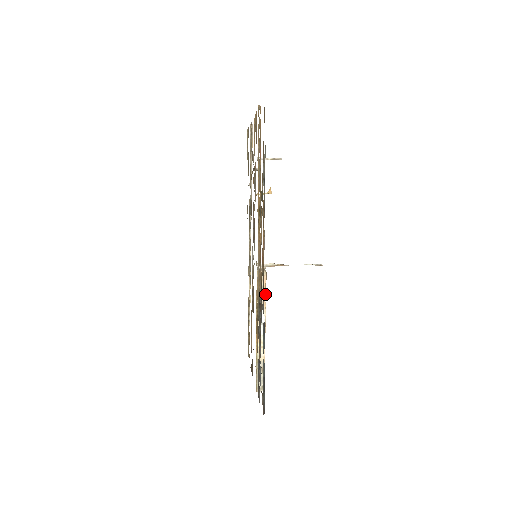
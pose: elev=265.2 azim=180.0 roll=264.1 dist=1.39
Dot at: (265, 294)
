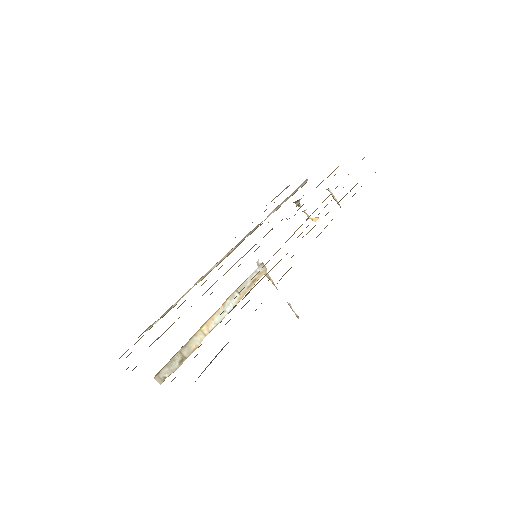
Dot at: (251, 287)
